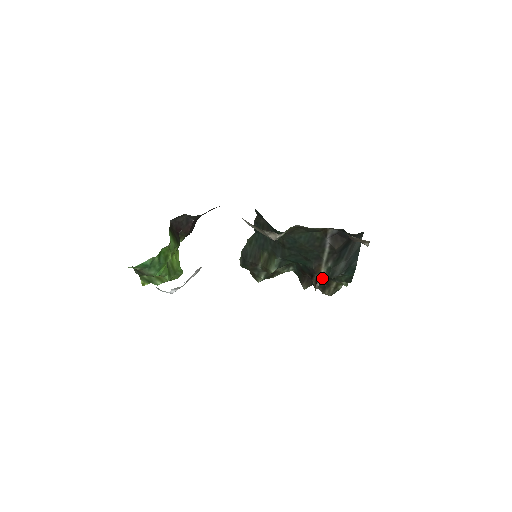
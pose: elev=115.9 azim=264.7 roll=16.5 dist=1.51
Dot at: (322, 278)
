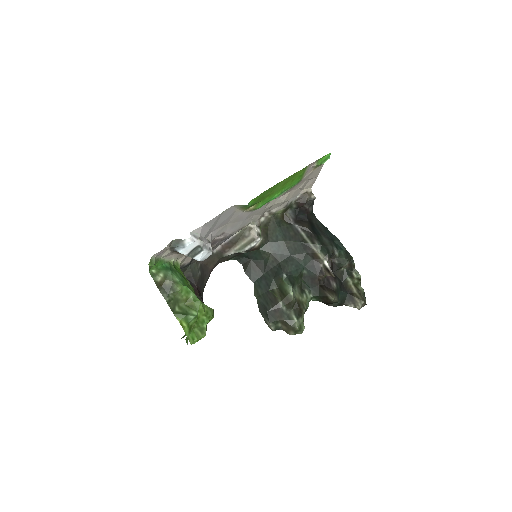
Dot at: (327, 263)
